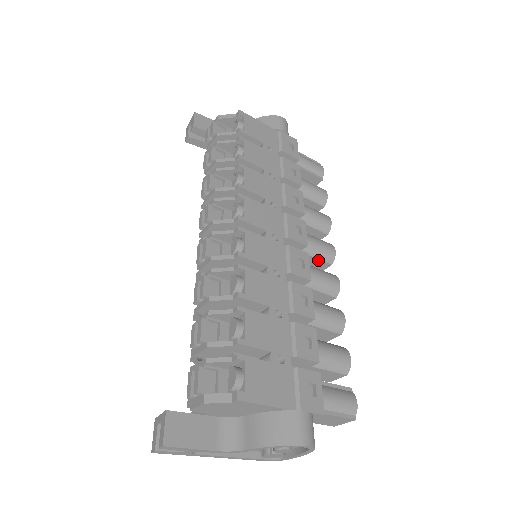
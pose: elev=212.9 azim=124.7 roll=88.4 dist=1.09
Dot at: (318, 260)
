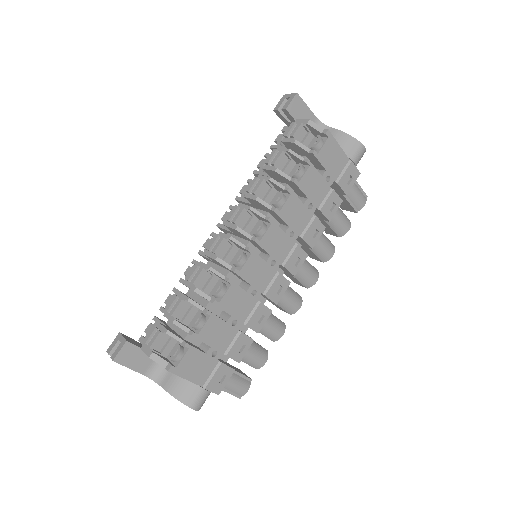
Dot at: (299, 281)
